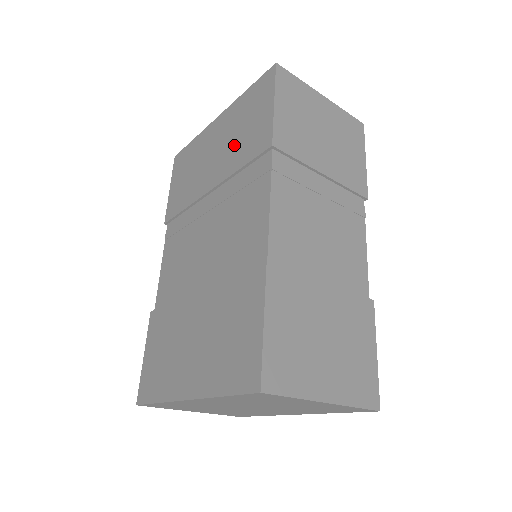
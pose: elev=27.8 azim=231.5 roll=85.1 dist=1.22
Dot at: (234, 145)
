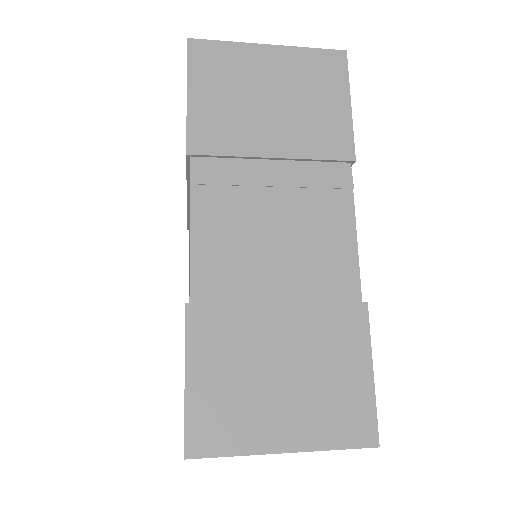
Dot at: occluded
